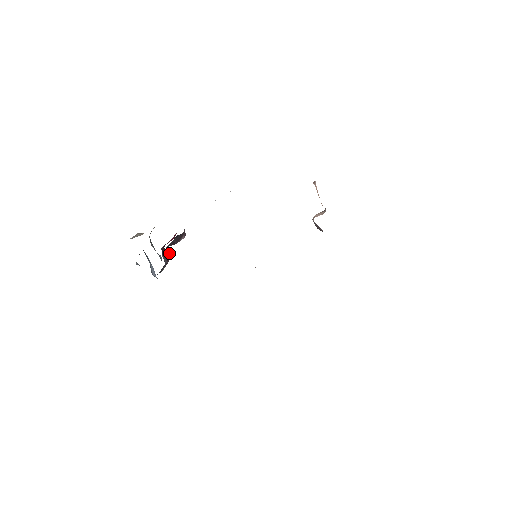
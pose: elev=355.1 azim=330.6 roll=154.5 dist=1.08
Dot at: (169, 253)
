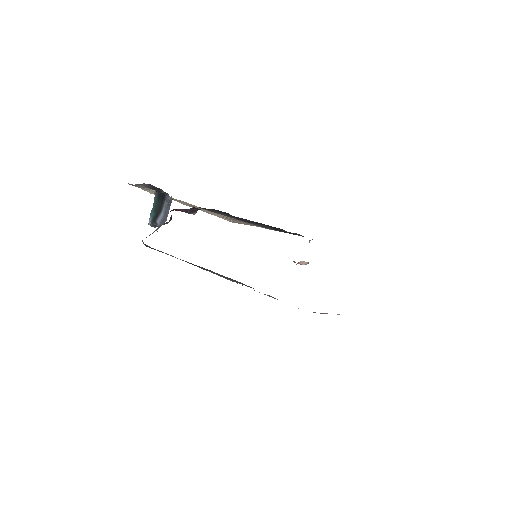
Dot at: occluded
